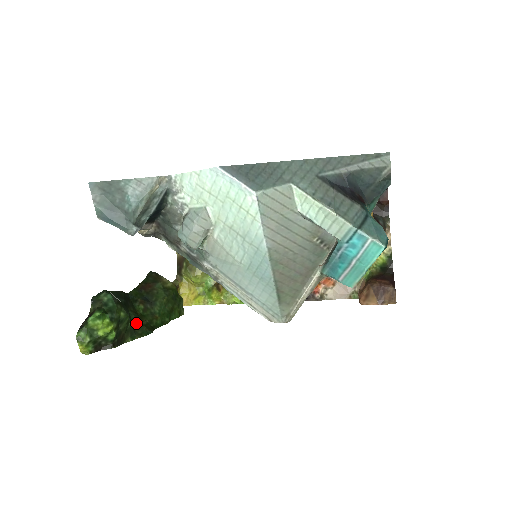
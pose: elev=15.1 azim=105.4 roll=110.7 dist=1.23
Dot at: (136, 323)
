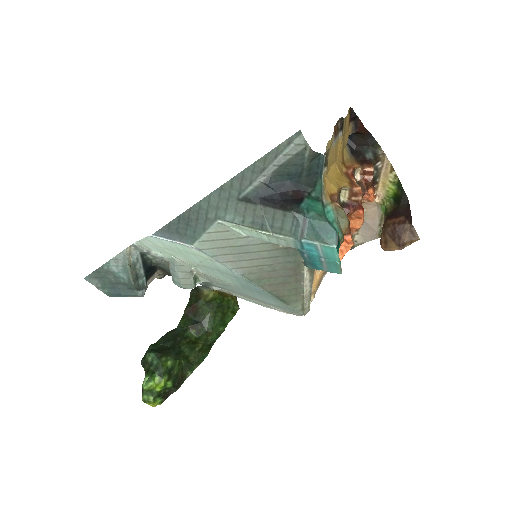
Dot at: (191, 354)
